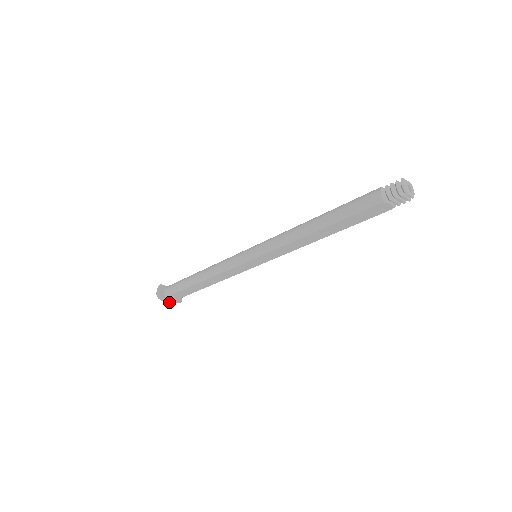
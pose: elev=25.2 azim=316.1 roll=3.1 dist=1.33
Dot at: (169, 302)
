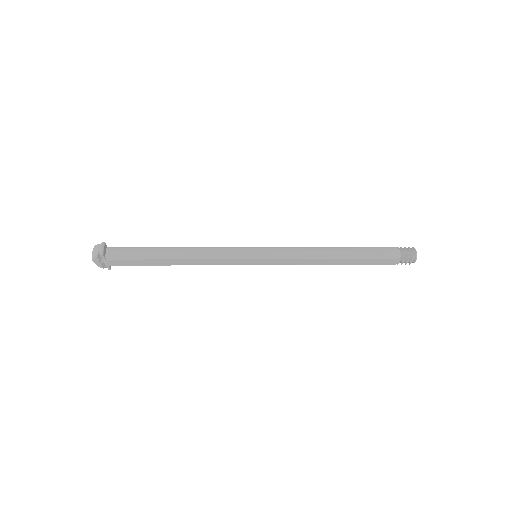
Dot at: (98, 265)
